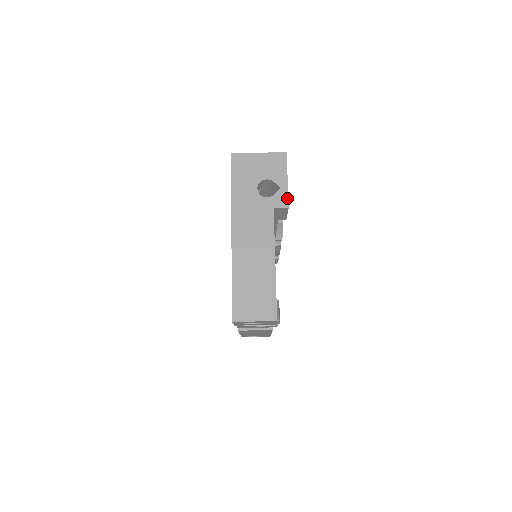
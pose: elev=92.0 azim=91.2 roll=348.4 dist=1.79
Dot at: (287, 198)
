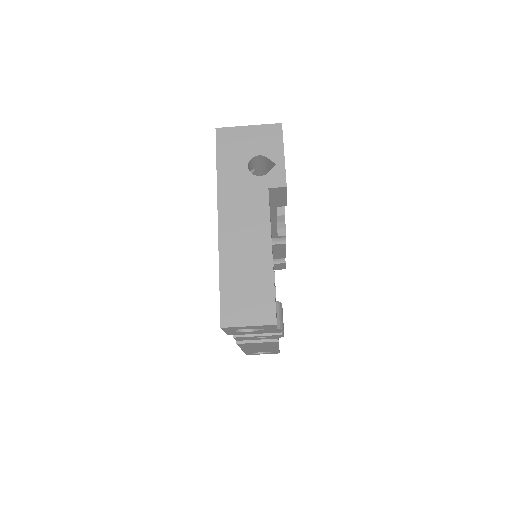
Dot at: (284, 176)
